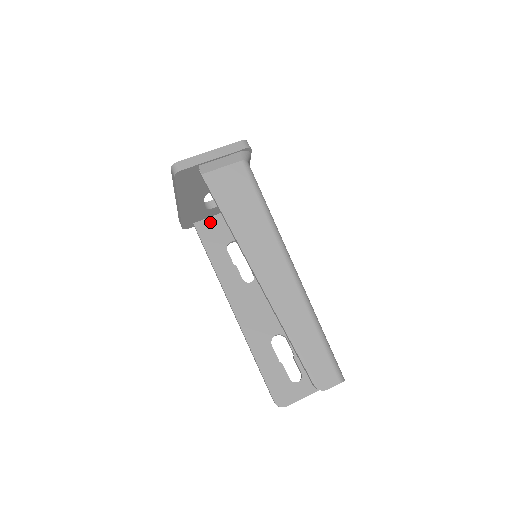
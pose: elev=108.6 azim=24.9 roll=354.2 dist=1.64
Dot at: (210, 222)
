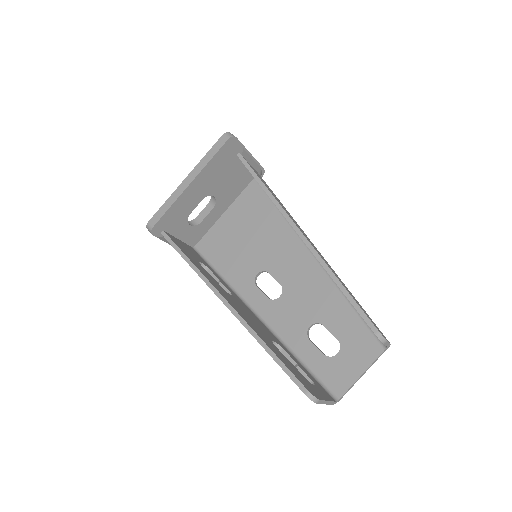
Dot at: (177, 240)
